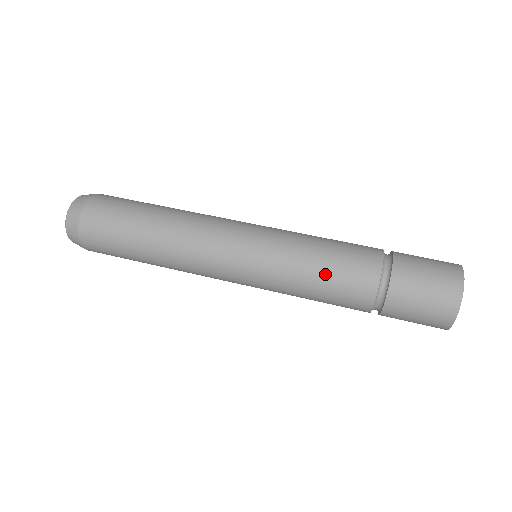
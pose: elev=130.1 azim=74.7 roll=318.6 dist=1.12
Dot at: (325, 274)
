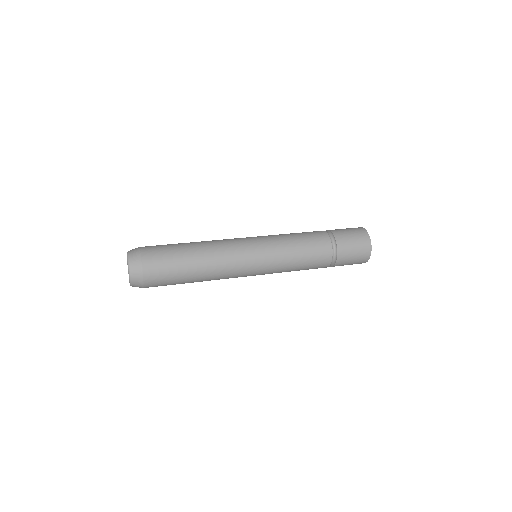
Dot at: (304, 260)
